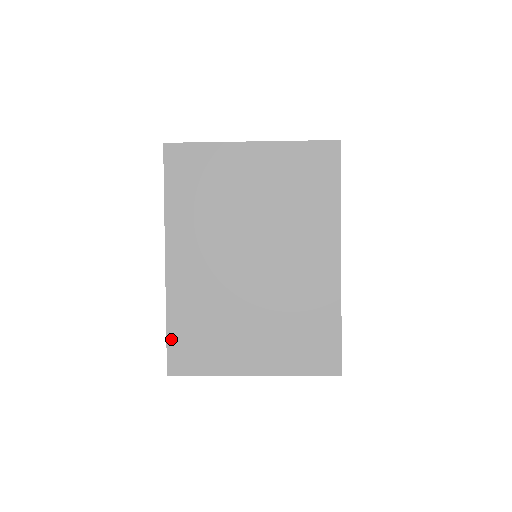
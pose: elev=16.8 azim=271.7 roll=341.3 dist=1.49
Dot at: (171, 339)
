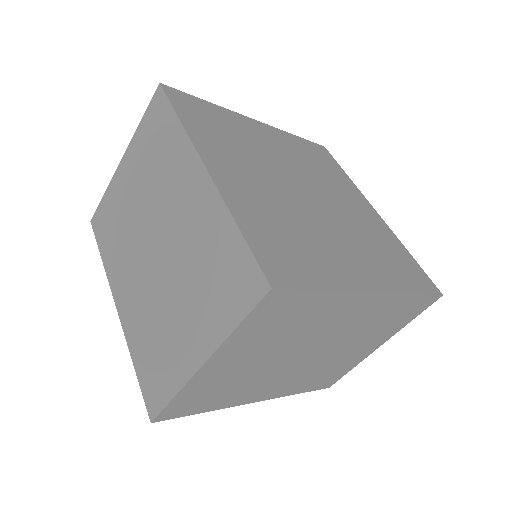
Dot at: (141, 379)
